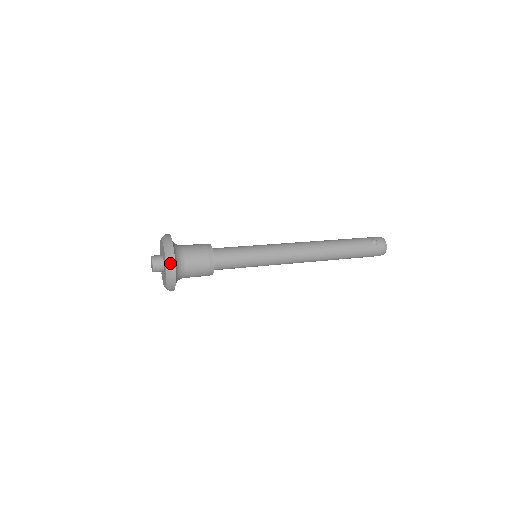
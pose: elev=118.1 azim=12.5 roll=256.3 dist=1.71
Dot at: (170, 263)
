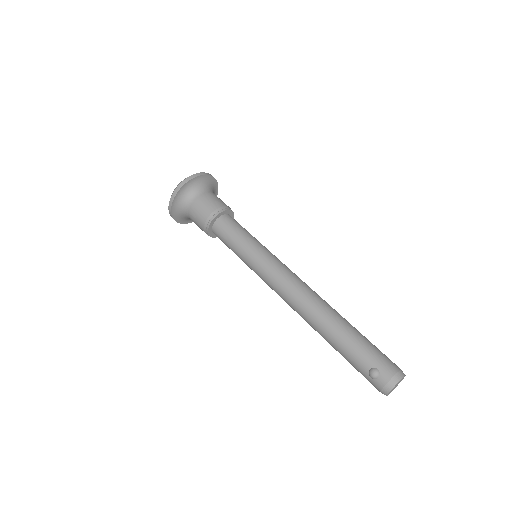
Dot at: (168, 207)
